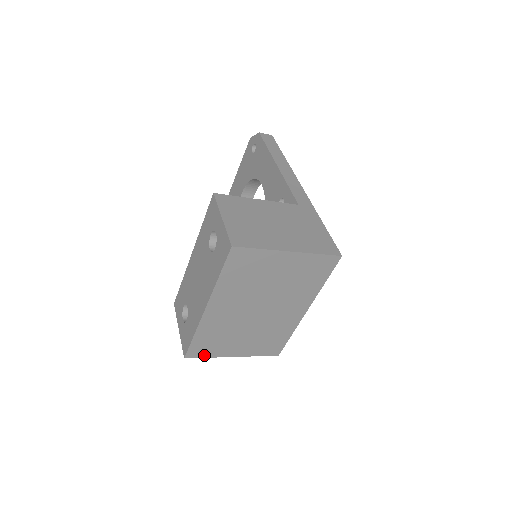
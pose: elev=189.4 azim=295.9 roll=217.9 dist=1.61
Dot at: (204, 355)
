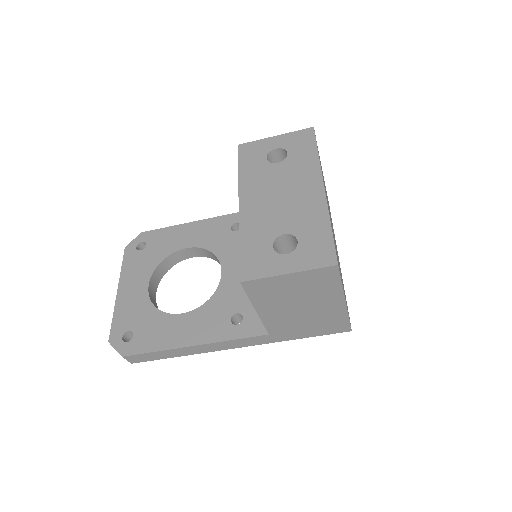
Dot at: (340, 275)
